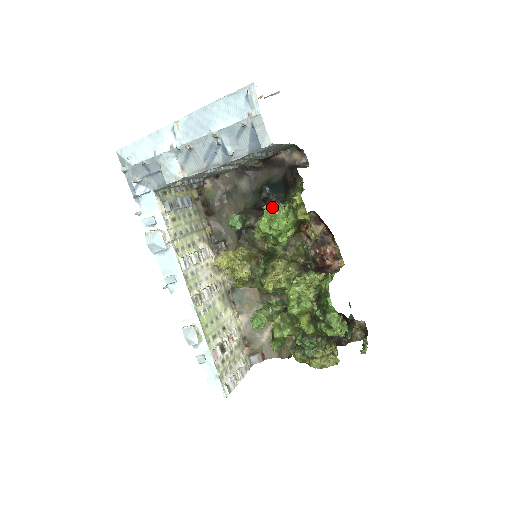
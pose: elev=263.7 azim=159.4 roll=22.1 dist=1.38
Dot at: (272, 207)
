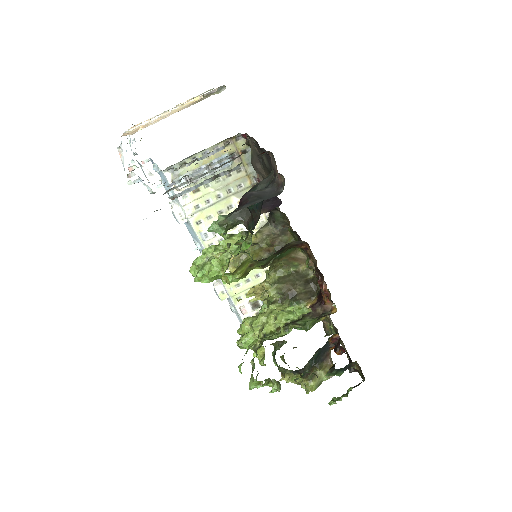
Dot at: (227, 238)
